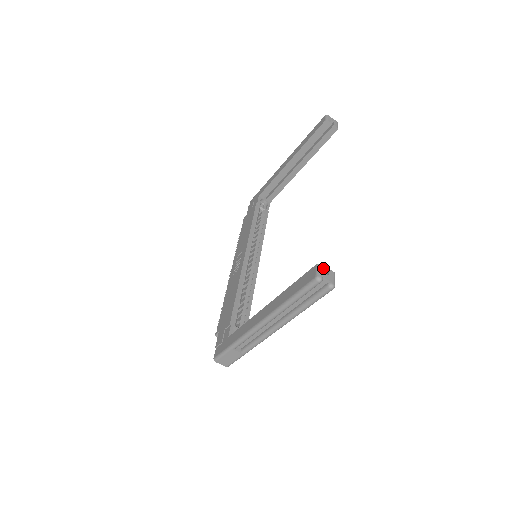
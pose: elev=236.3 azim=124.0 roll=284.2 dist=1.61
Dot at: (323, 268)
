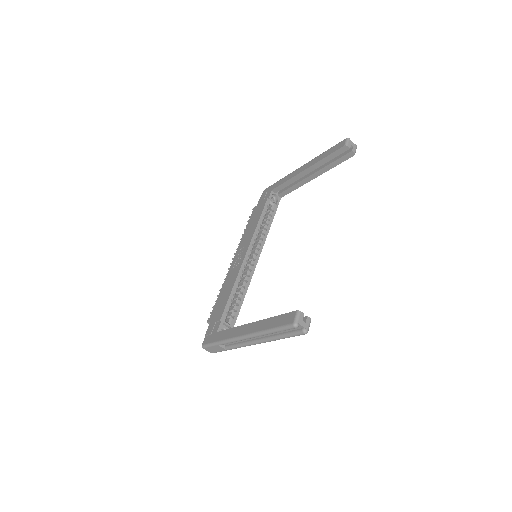
Dot at: (302, 315)
